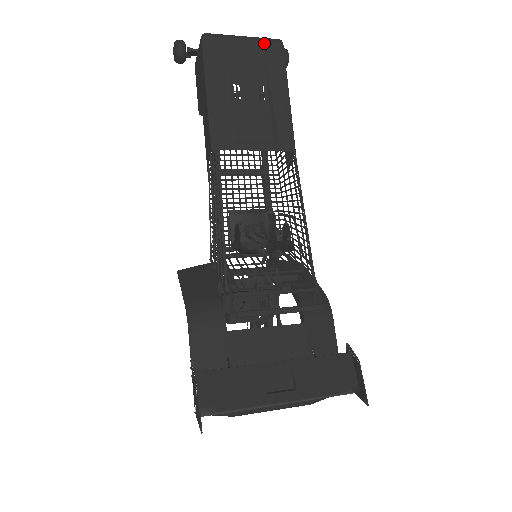
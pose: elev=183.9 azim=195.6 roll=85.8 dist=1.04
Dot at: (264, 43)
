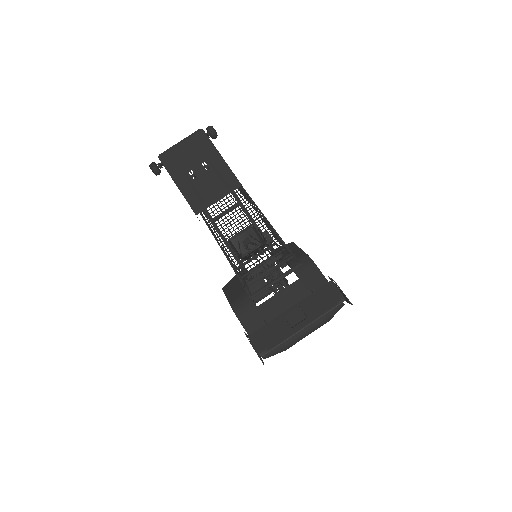
Dot at: (192, 137)
